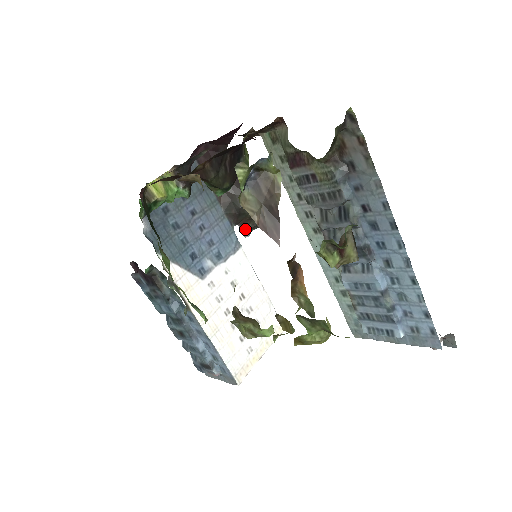
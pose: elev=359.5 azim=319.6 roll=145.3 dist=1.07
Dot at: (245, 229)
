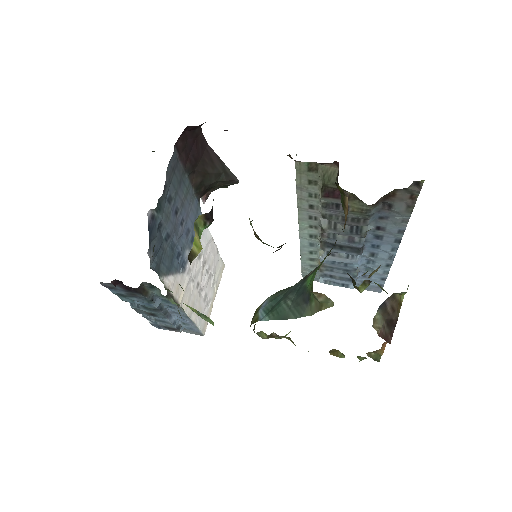
Dot at: (205, 197)
